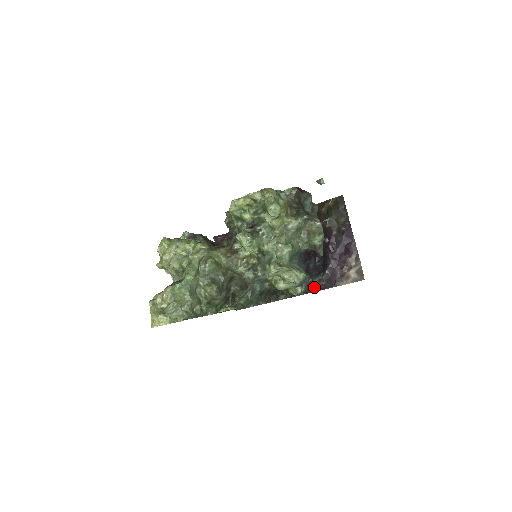
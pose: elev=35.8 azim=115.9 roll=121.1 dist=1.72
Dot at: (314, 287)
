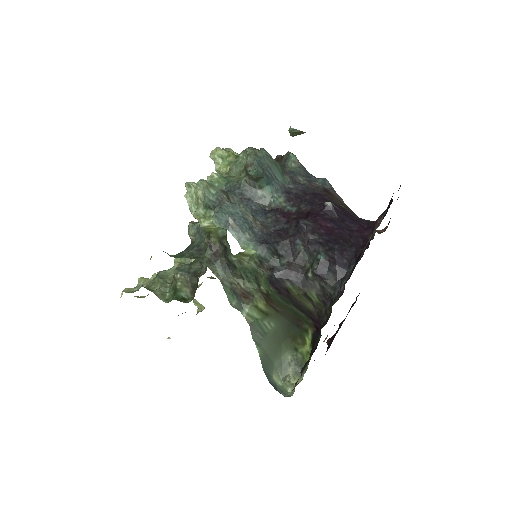
Dot at: (336, 296)
